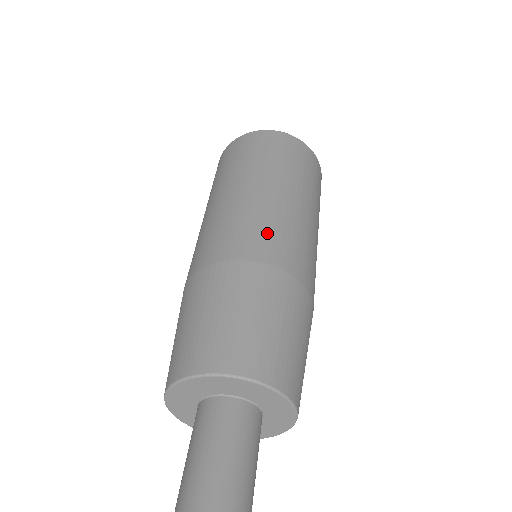
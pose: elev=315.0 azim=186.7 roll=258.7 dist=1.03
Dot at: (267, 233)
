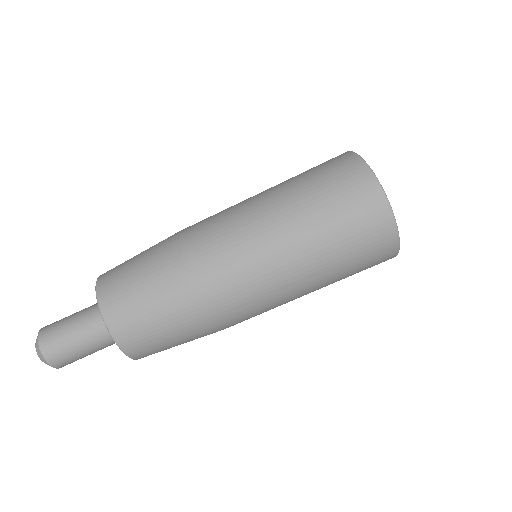
Dot at: (244, 300)
